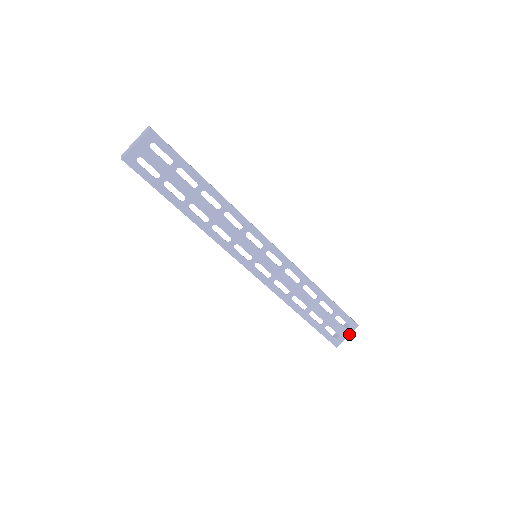
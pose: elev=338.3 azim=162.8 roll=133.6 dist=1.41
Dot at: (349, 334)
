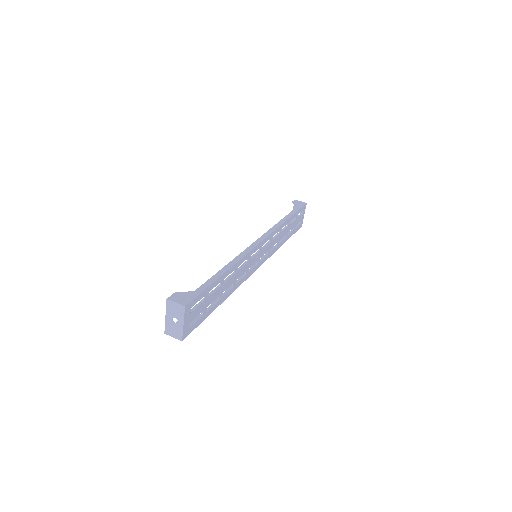
Dot at: (304, 213)
